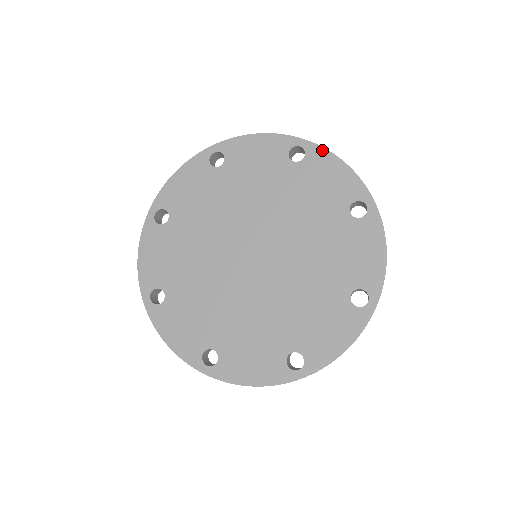
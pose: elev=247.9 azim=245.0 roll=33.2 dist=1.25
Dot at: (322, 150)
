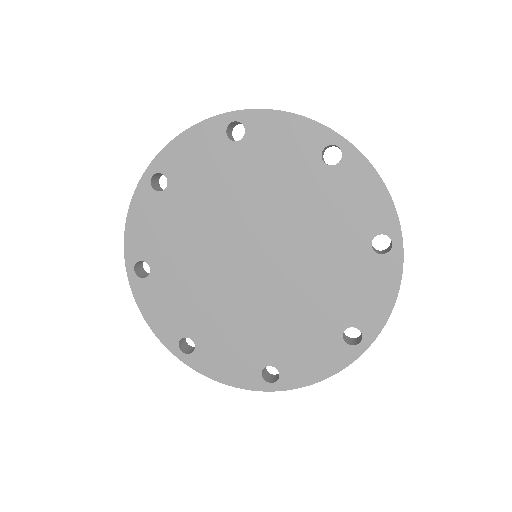
Dot at: (363, 160)
